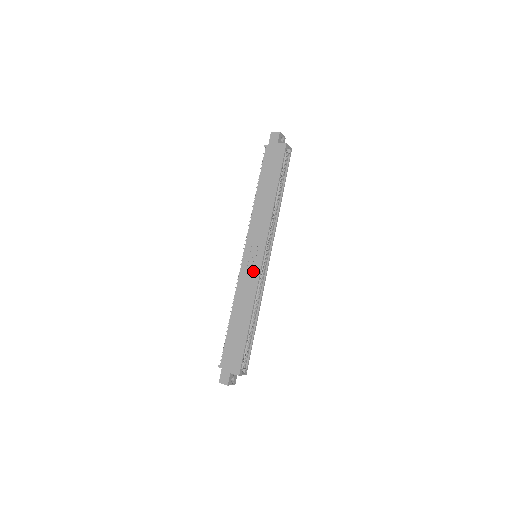
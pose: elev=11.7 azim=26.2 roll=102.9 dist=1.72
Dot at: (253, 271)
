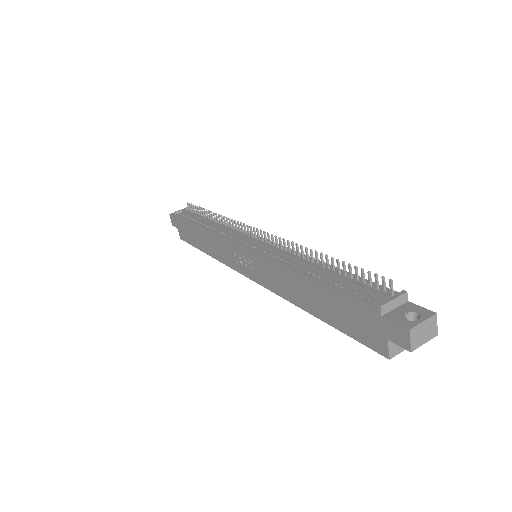
Dot at: (234, 261)
